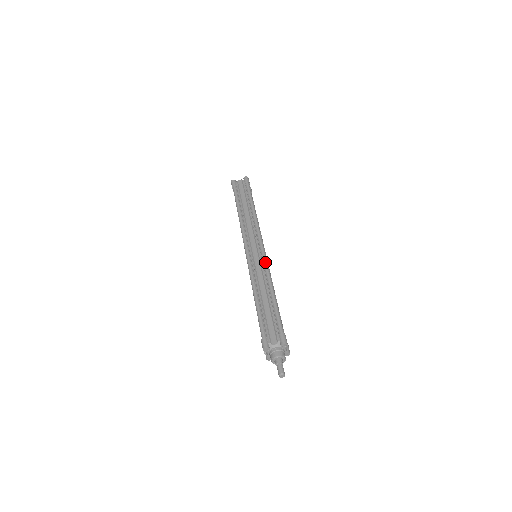
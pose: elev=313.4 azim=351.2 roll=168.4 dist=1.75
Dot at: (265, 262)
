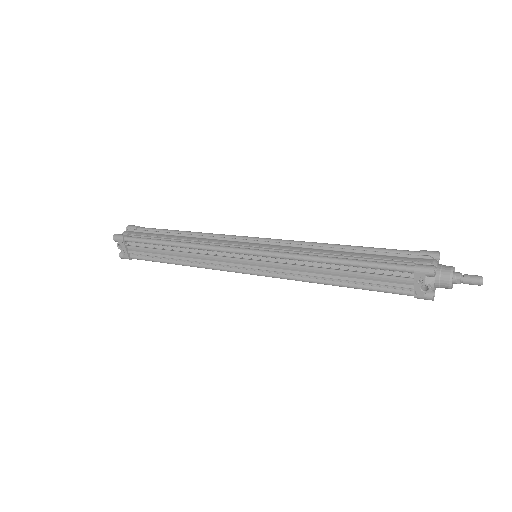
Dot at: (286, 240)
